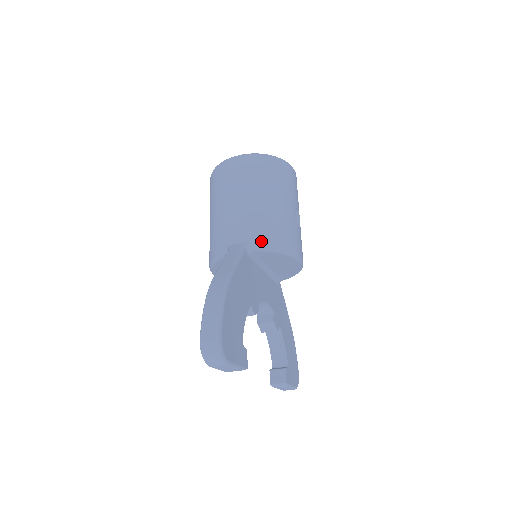
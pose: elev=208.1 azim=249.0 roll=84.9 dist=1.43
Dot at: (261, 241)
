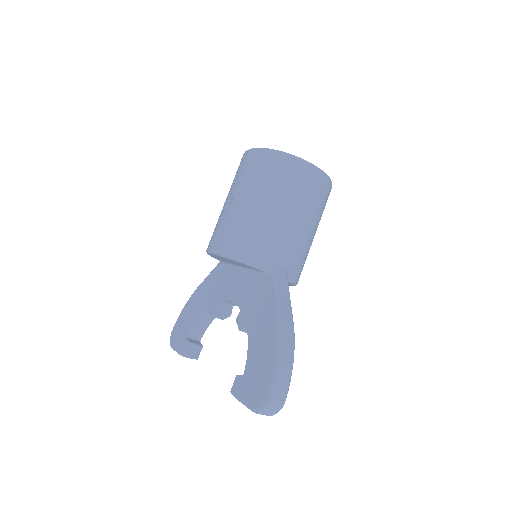
Dot at: (295, 274)
